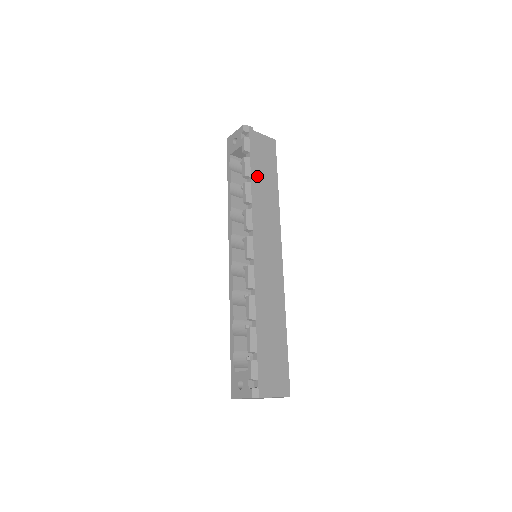
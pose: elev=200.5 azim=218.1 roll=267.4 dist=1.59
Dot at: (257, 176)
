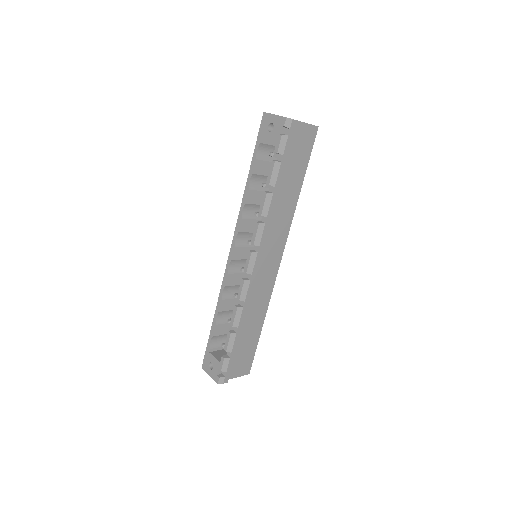
Dot at: (282, 180)
